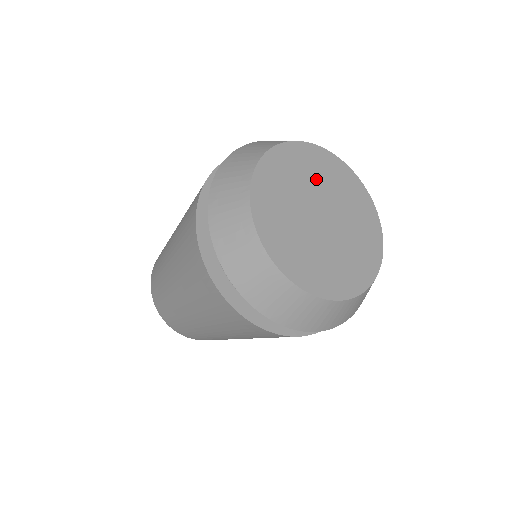
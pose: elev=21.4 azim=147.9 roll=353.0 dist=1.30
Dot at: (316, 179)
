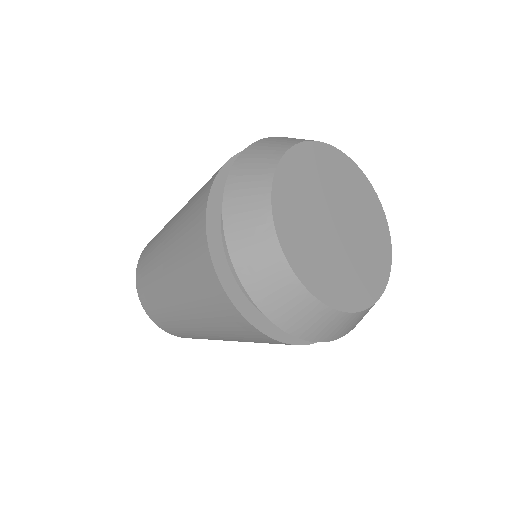
Dot at: (322, 183)
